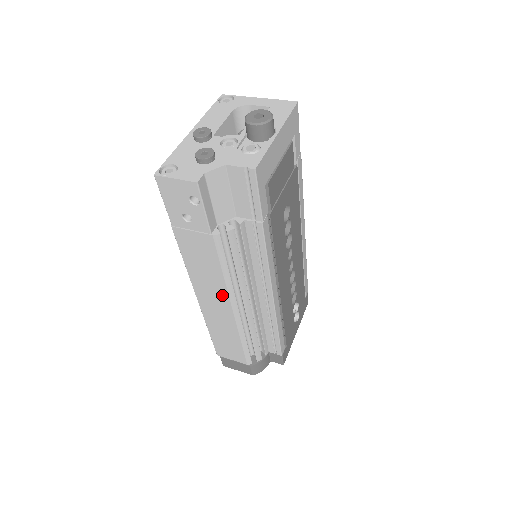
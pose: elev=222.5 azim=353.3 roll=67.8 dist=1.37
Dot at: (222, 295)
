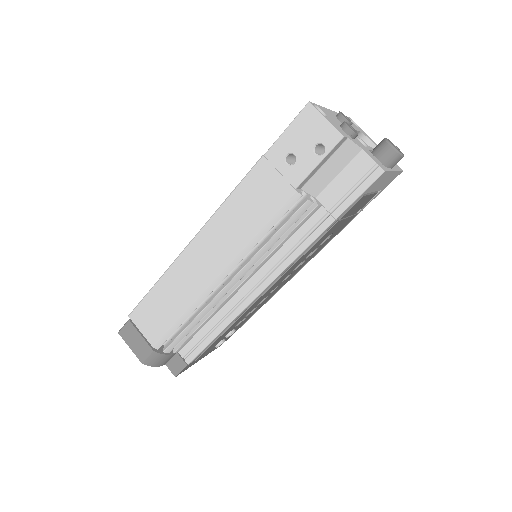
Dot at: (227, 254)
